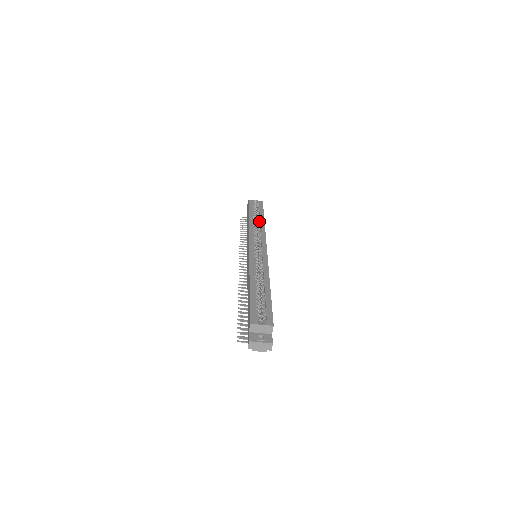
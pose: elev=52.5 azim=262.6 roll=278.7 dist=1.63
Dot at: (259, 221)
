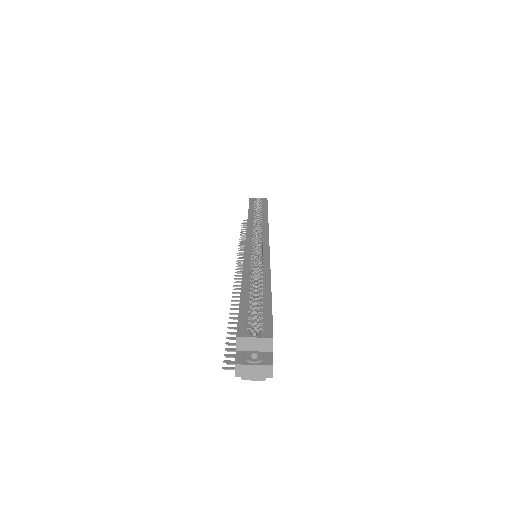
Dot at: (261, 217)
